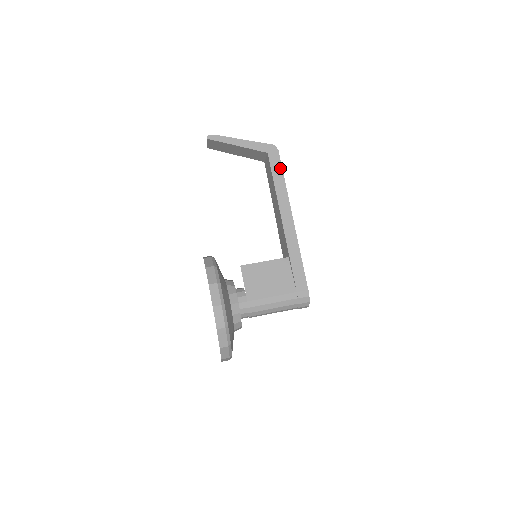
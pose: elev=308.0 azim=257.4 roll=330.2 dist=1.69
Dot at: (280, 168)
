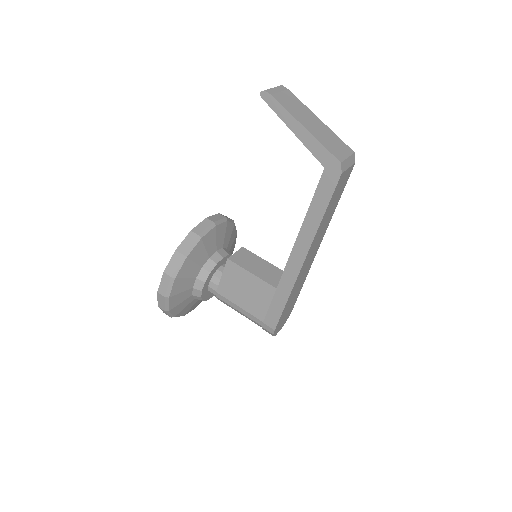
Dot at: (327, 198)
